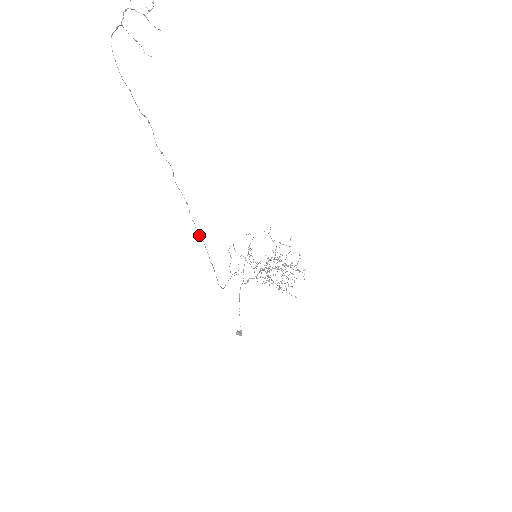
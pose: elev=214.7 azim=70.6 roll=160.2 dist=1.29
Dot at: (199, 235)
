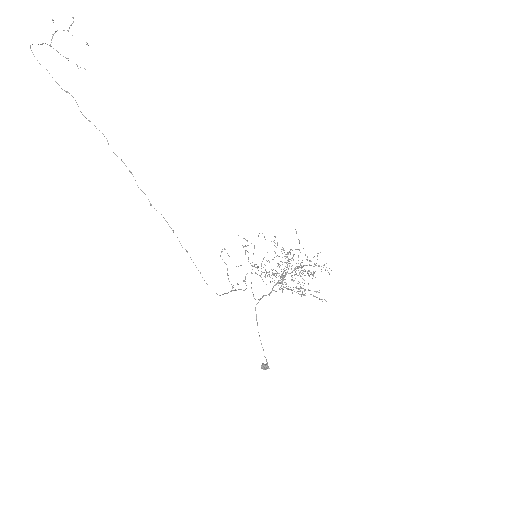
Dot at: occluded
